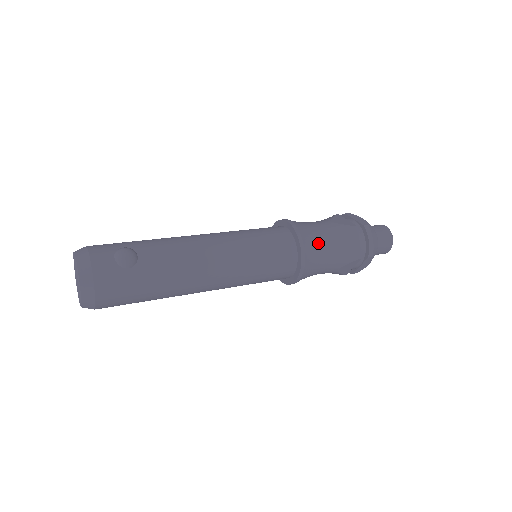
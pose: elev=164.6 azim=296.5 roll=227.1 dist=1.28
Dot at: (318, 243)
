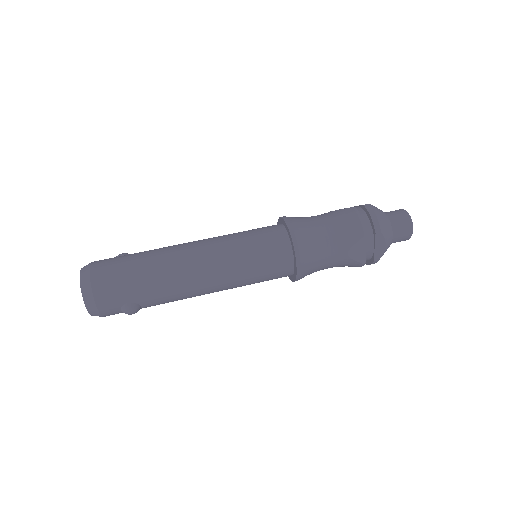
Dot at: occluded
